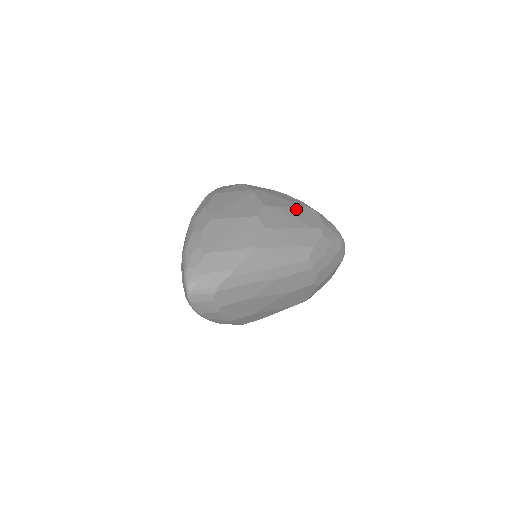
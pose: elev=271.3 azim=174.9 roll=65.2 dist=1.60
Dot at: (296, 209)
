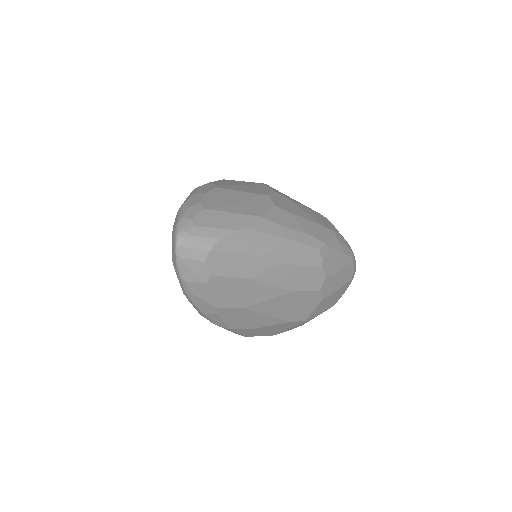
Dot at: (308, 209)
